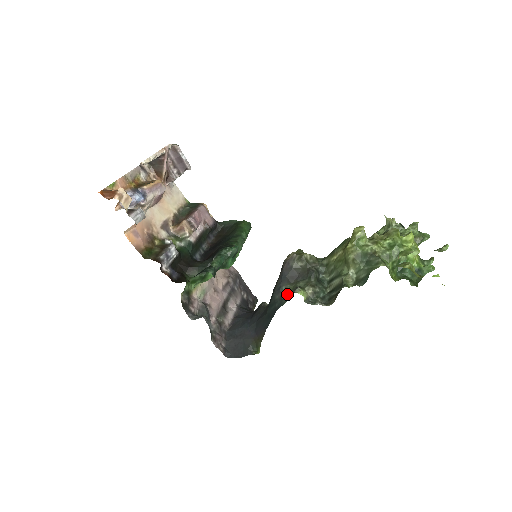
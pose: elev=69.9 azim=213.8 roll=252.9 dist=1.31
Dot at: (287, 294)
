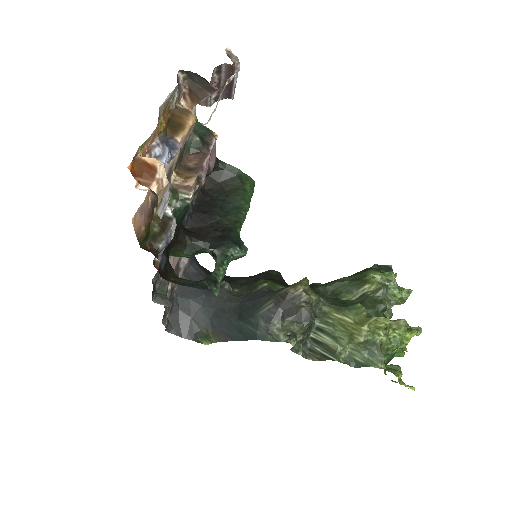
Dot at: (276, 331)
